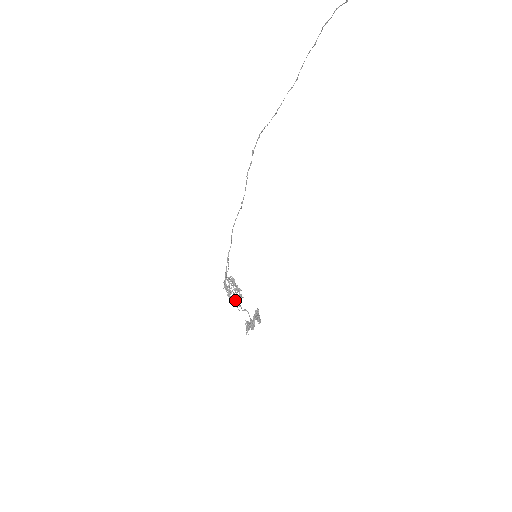
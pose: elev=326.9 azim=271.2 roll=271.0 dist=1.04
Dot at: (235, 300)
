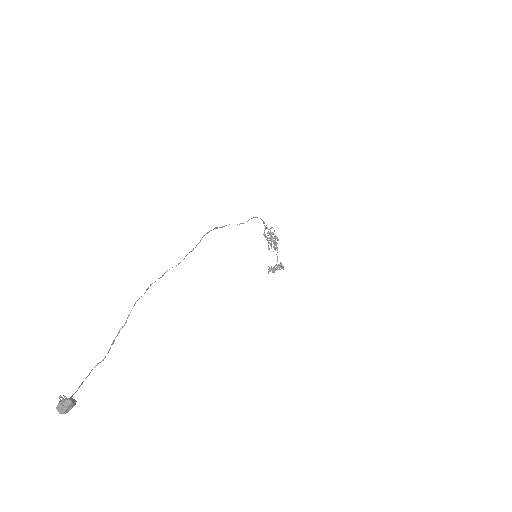
Dot at: (275, 242)
